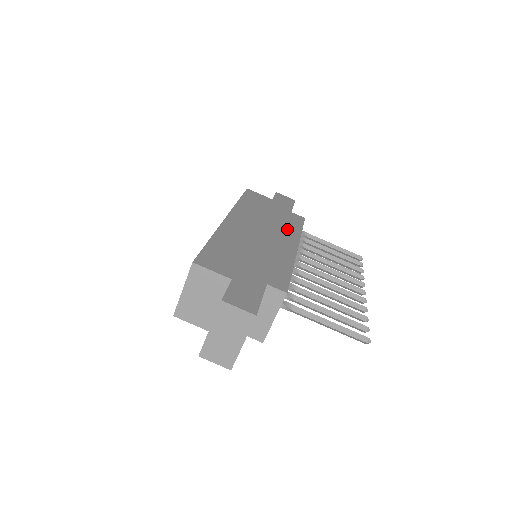
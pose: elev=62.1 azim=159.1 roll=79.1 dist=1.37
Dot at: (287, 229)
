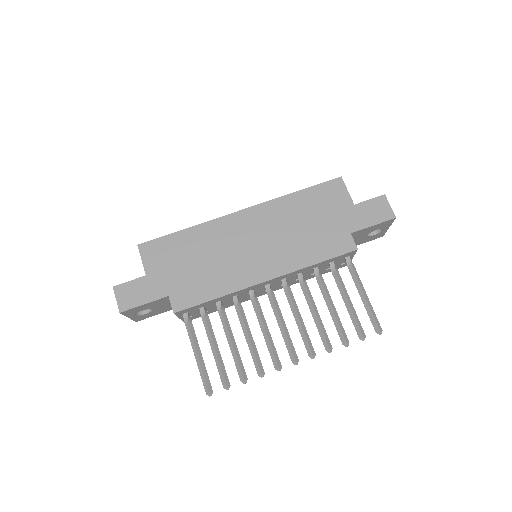
Dot at: (297, 253)
